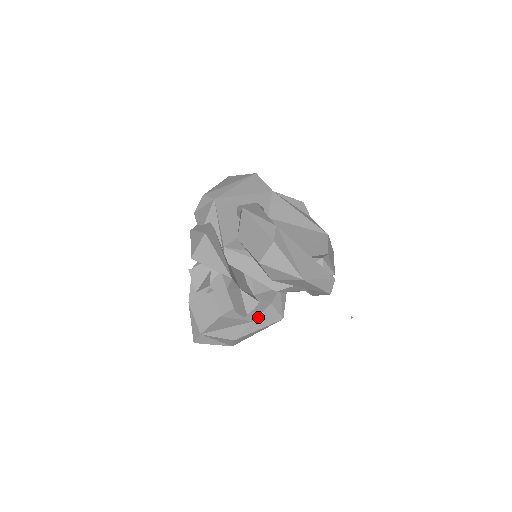
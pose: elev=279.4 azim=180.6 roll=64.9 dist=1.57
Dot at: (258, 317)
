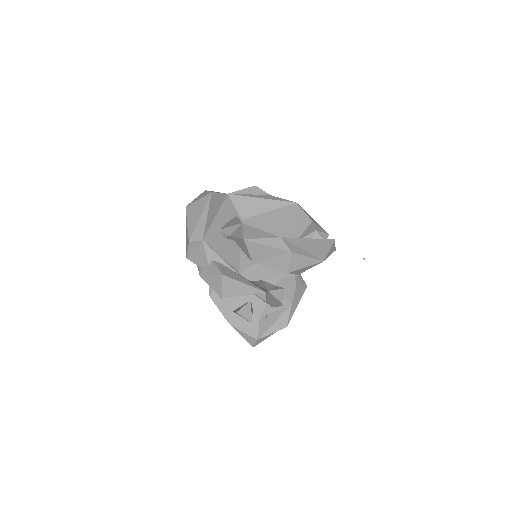
Dot at: (293, 300)
